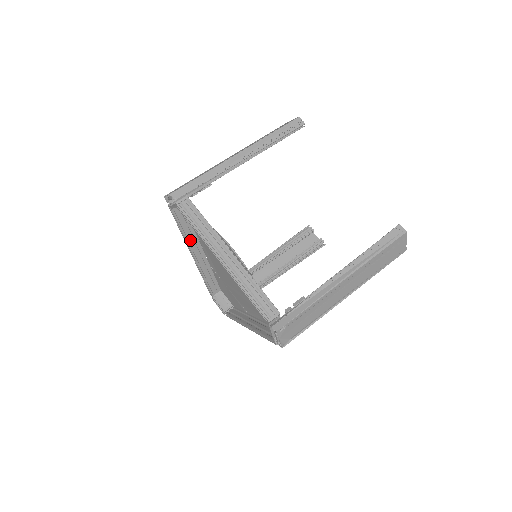
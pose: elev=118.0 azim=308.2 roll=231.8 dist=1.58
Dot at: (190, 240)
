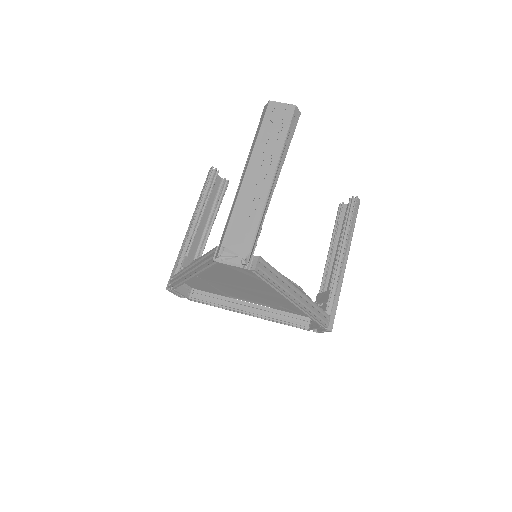
Dot at: occluded
